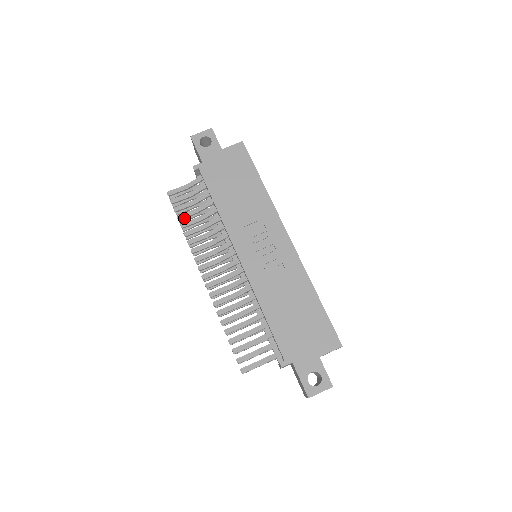
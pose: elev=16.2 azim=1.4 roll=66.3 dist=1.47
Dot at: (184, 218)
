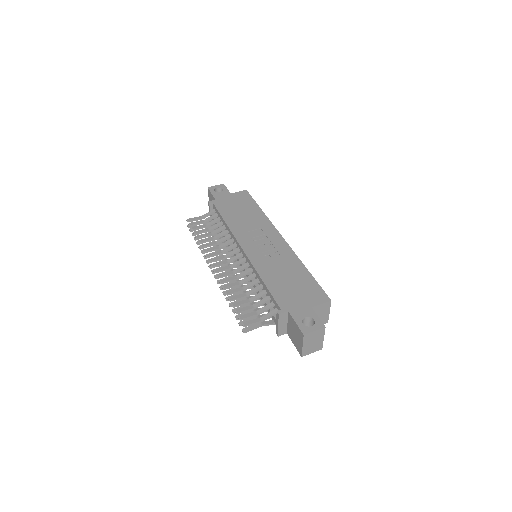
Dot at: occluded
